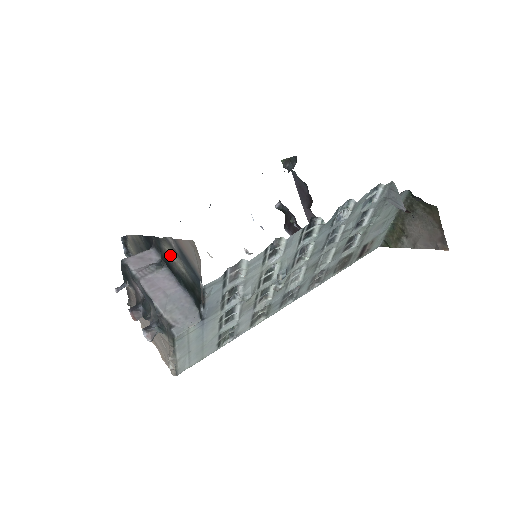
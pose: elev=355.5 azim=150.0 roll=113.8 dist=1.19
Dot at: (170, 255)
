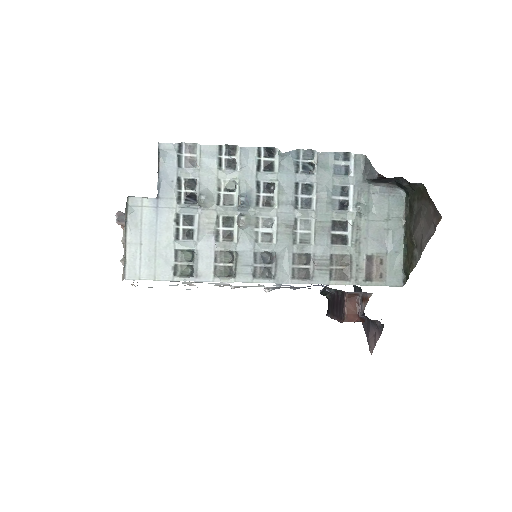
Dot at: occluded
